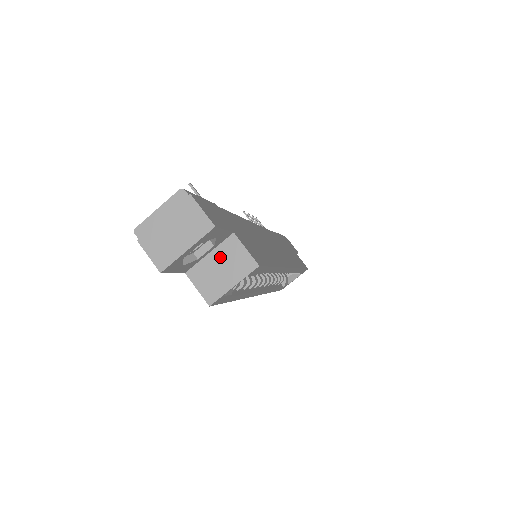
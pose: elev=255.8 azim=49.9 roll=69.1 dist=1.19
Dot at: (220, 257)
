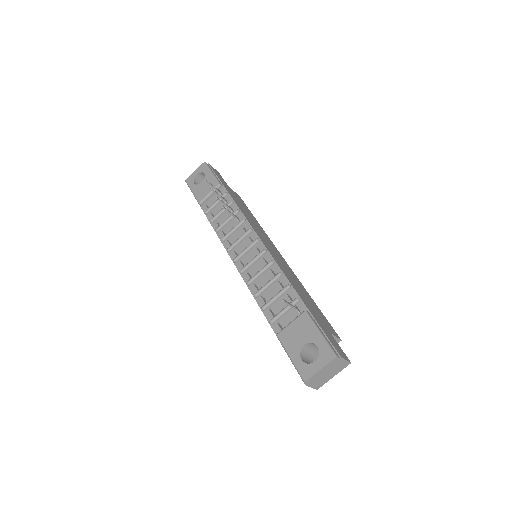
Dot at: occluded
